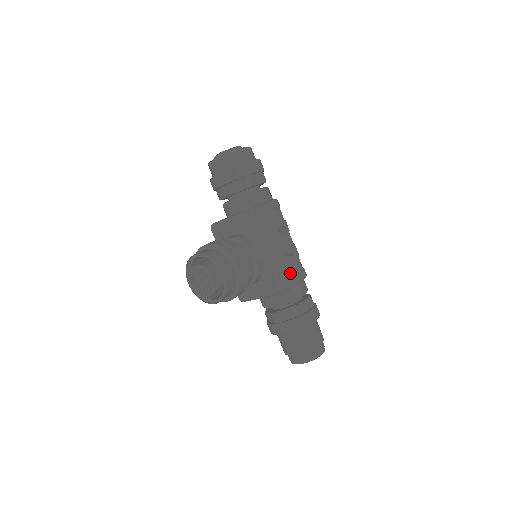
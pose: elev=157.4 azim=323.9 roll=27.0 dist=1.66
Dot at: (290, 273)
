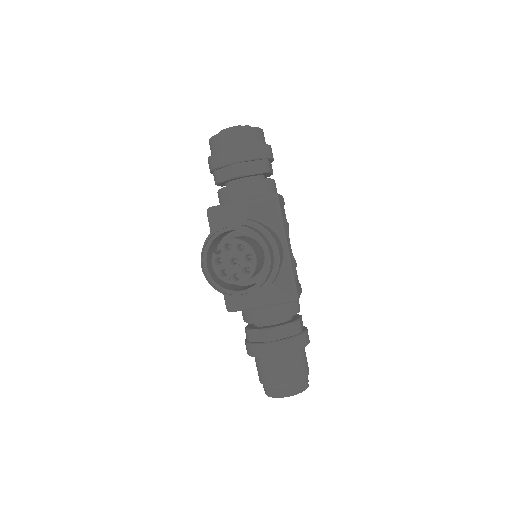
Dot at: occluded
